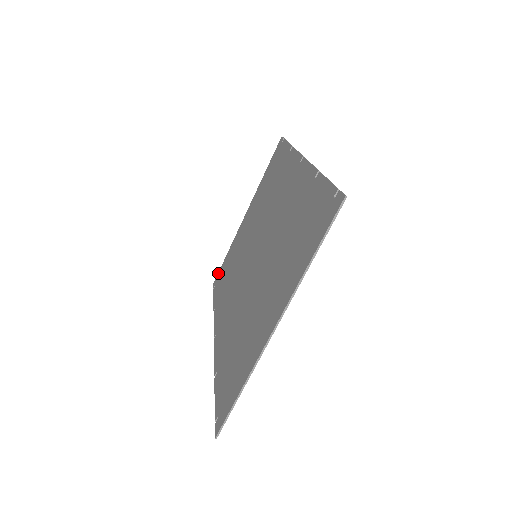
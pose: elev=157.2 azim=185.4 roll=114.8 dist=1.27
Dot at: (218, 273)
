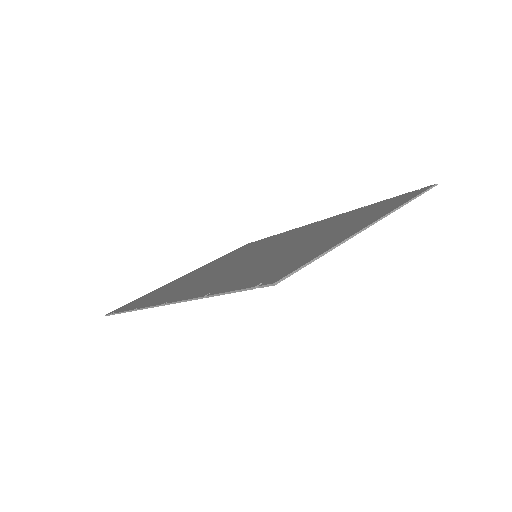
Dot at: (122, 306)
